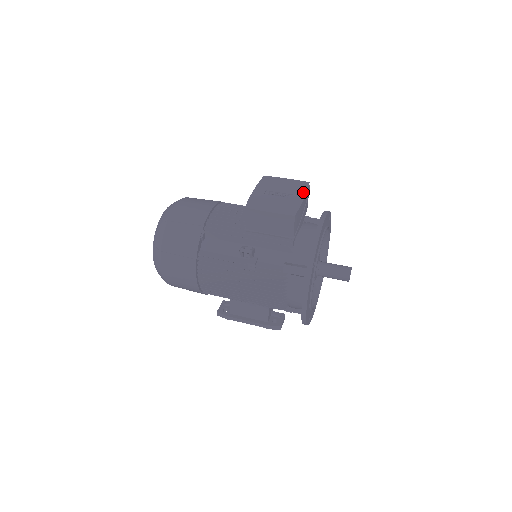
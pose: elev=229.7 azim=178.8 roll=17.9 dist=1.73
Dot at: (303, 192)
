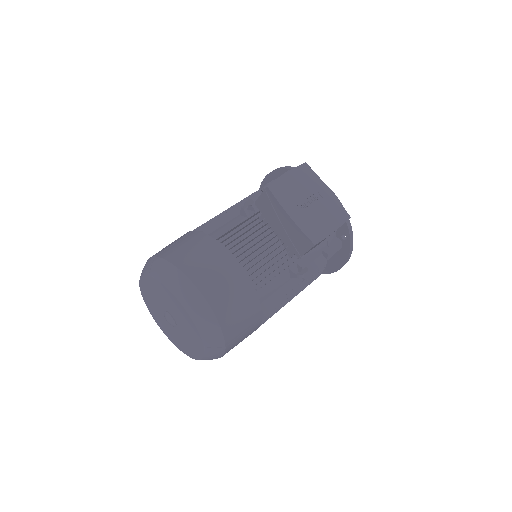
Dot at: (319, 181)
